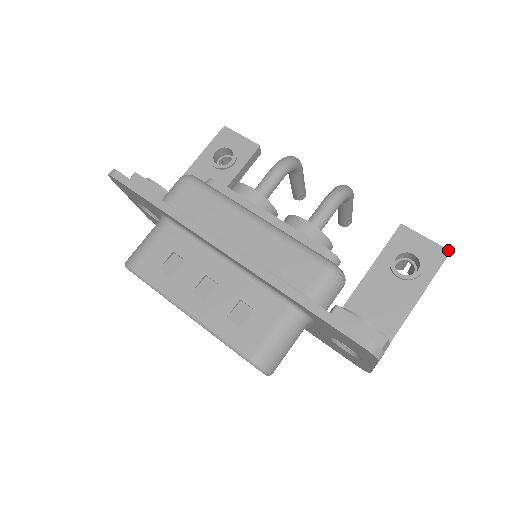
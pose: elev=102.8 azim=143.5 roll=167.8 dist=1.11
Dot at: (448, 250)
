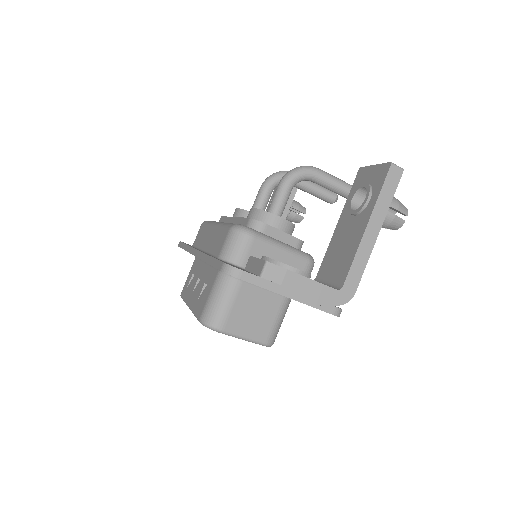
Dot at: (390, 163)
